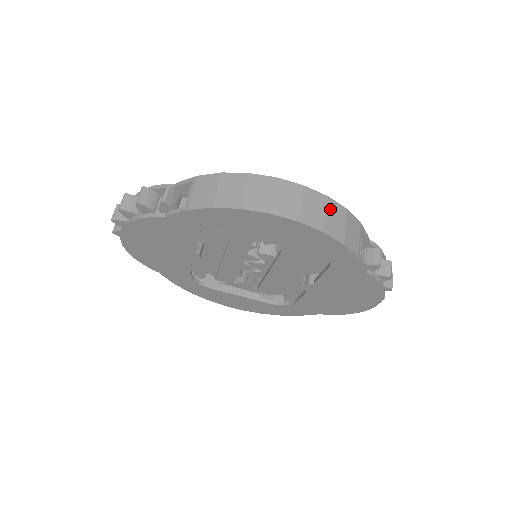
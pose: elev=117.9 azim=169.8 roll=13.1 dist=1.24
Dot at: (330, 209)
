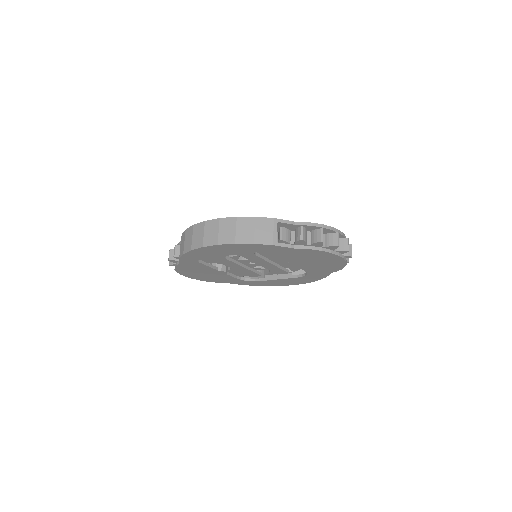
Dot at: (239, 225)
